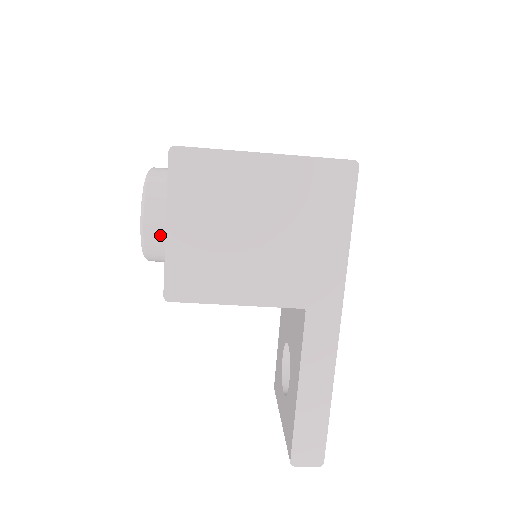
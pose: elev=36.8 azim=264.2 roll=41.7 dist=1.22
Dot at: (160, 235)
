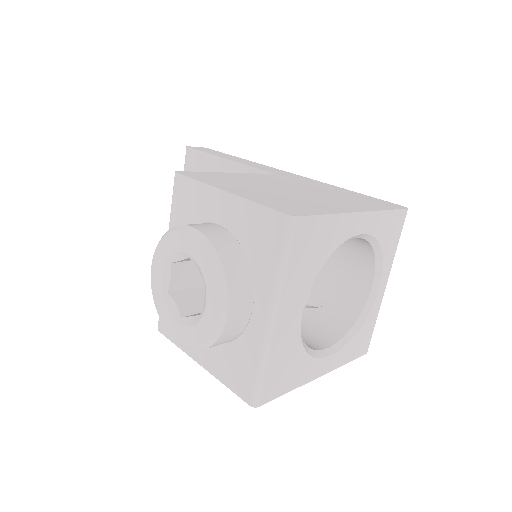
Dot at: occluded
